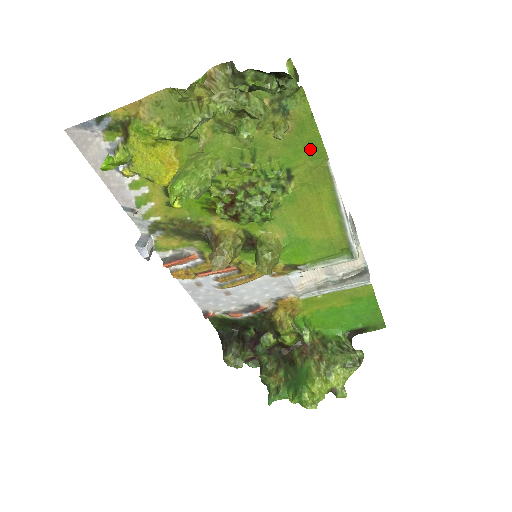
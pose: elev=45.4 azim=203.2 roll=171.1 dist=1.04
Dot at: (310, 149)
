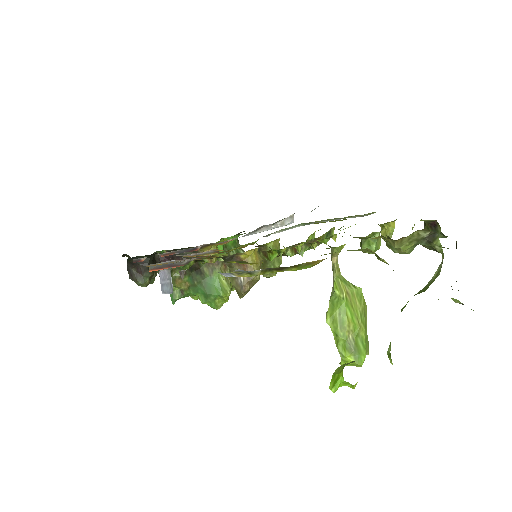
Dot at: occluded
